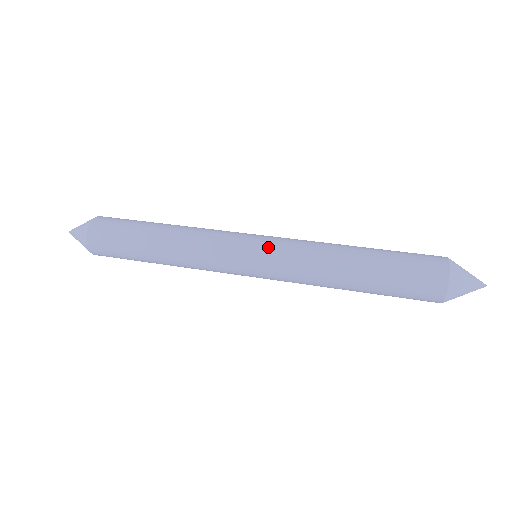
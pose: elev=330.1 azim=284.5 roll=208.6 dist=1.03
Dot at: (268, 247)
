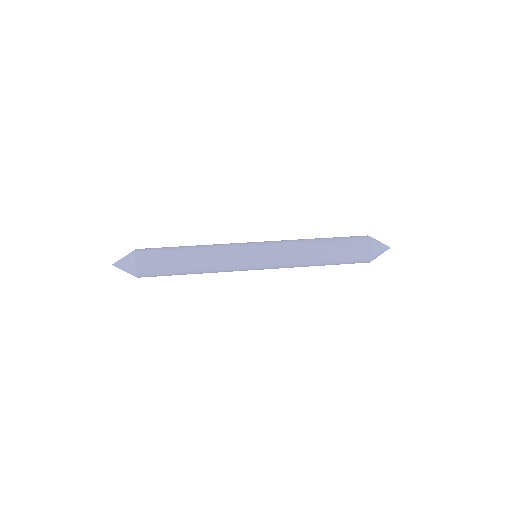
Dot at: (267, 256)
